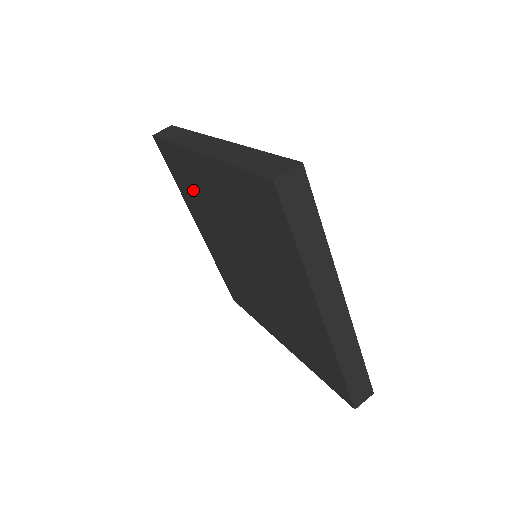
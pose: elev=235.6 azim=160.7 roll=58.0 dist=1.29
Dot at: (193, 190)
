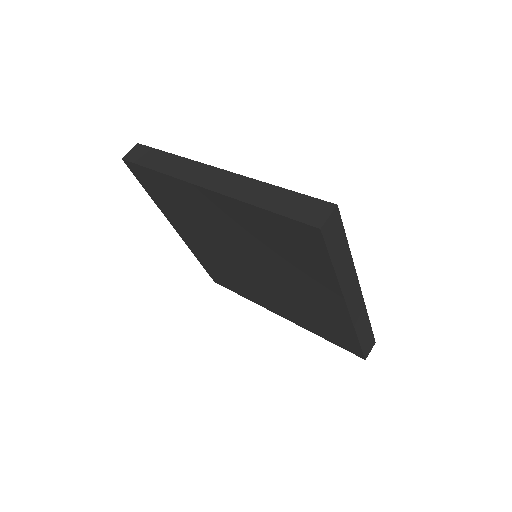
Dot at: (181, 208)
